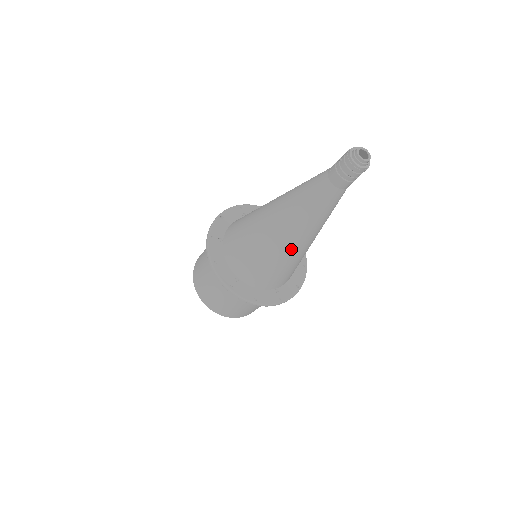
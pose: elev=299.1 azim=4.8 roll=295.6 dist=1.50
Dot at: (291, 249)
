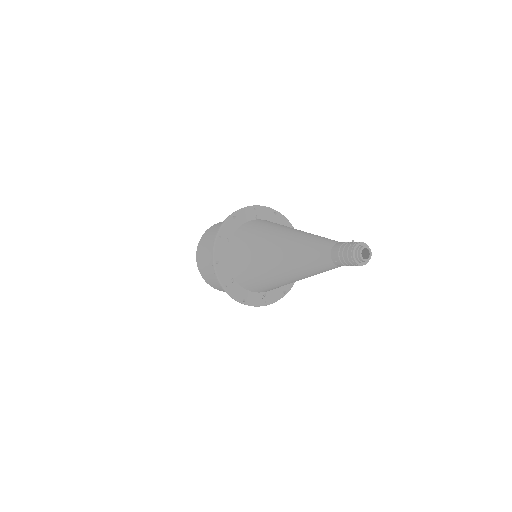
Dot at: (269, 261)
